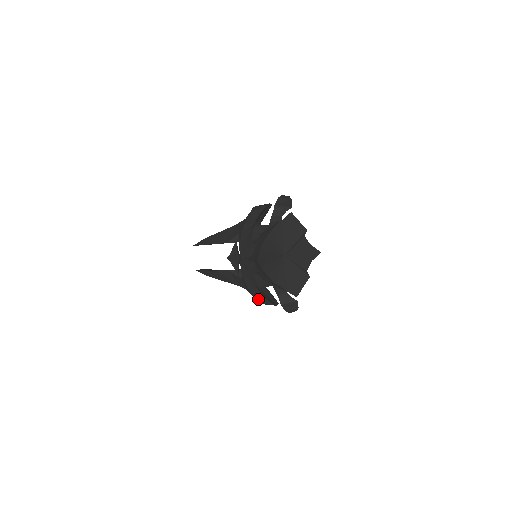
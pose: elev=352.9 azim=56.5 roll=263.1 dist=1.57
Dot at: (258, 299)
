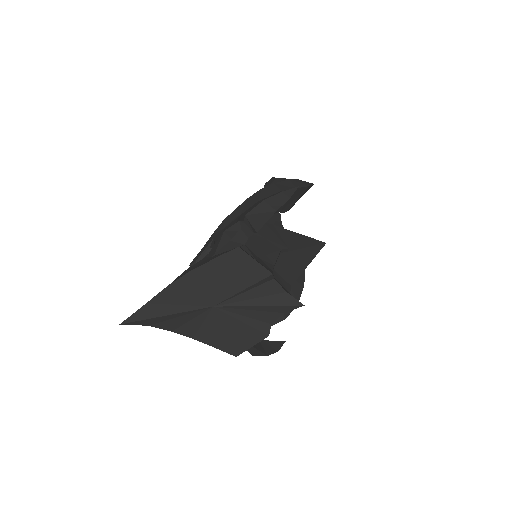
Dot at: occluded
